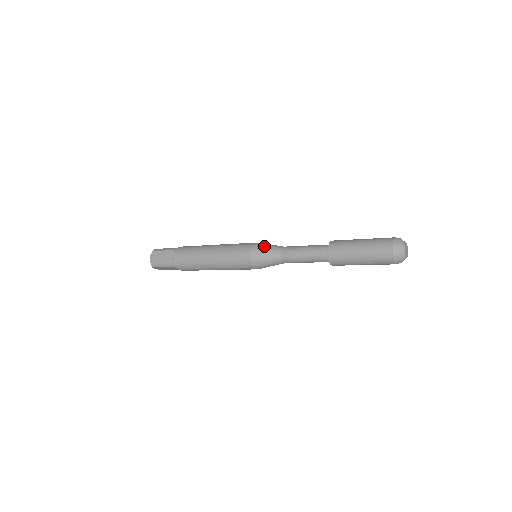
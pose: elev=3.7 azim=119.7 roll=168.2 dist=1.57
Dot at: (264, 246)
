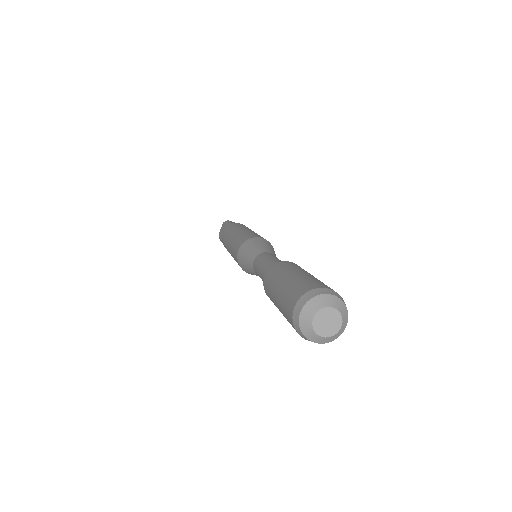
Dot at: (251, 245)
